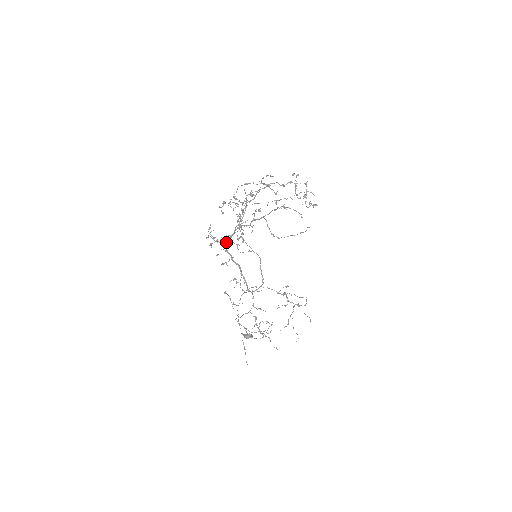
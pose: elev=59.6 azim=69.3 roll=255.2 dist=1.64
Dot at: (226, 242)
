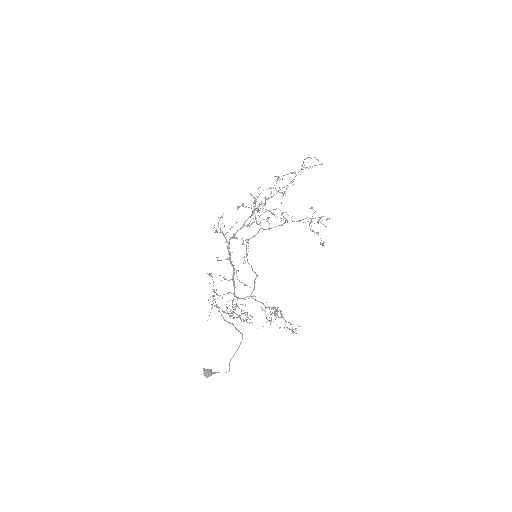
Dot at: (231, 237)
